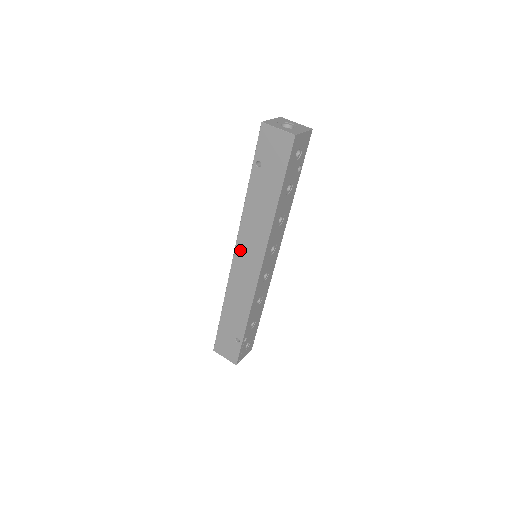
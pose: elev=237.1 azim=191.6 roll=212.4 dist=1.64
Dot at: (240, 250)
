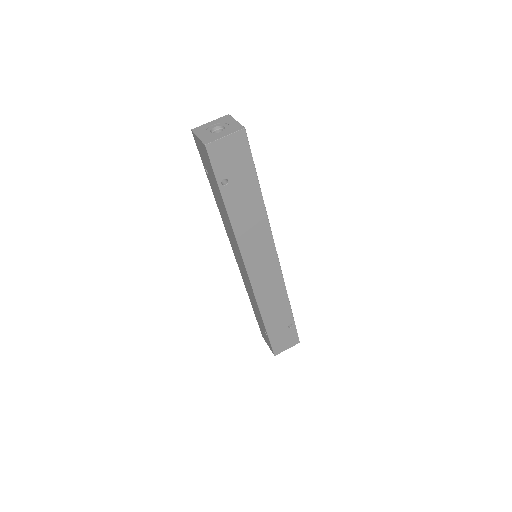
Dot at: (251, 264)
